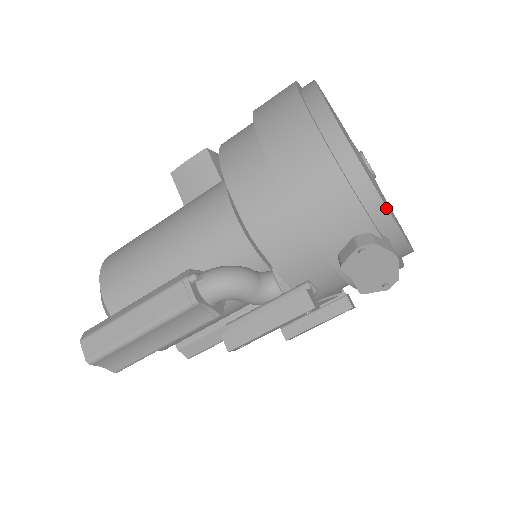
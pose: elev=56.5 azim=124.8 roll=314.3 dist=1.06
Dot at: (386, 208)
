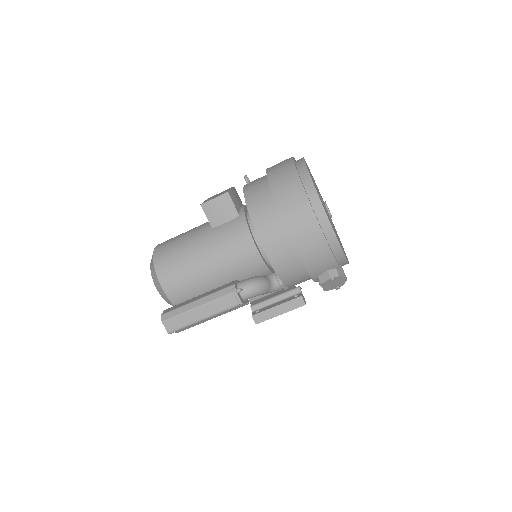
Dot at: (345, 257)
